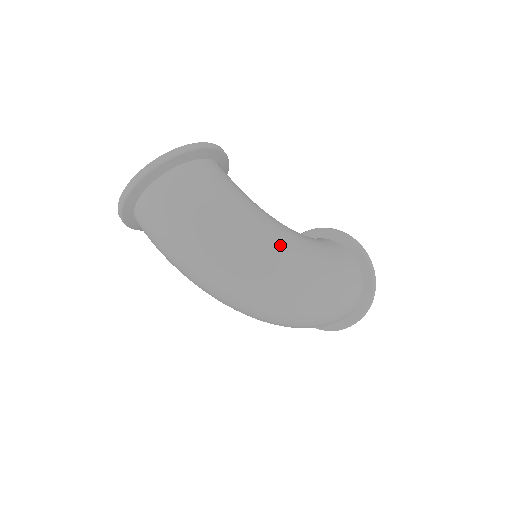
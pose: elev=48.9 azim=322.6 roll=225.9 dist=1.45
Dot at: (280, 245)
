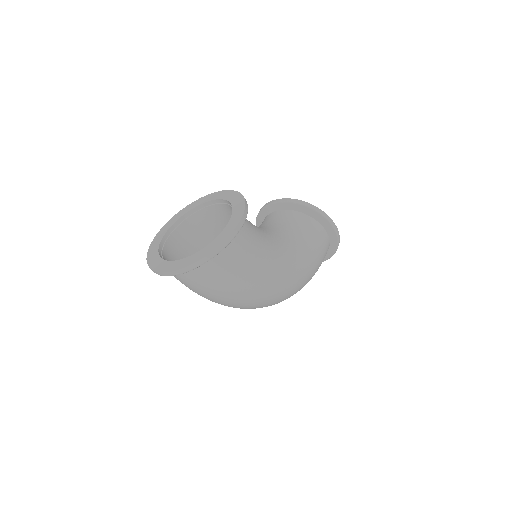
Dot at: (287, 280)
